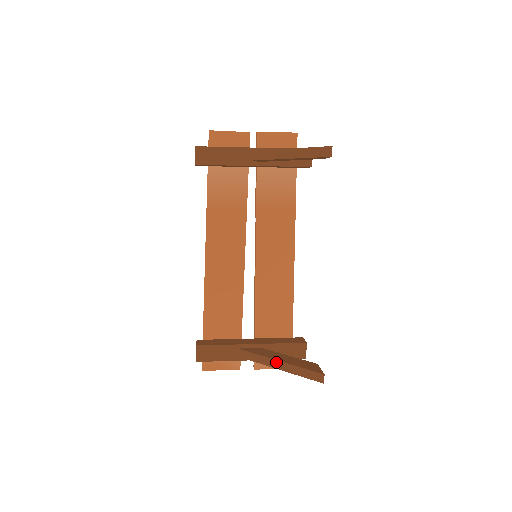
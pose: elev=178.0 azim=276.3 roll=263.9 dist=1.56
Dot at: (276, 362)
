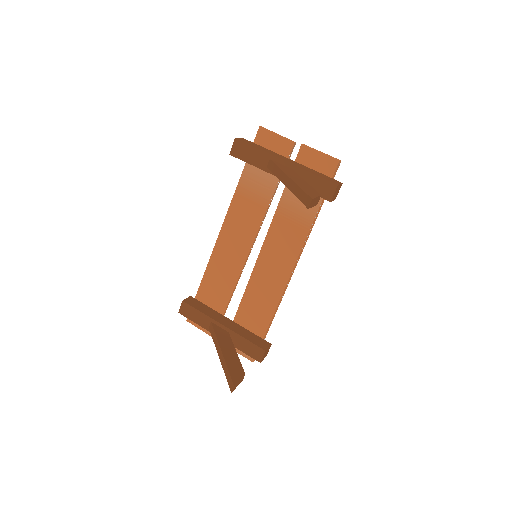
Dot at: (220, 351)
